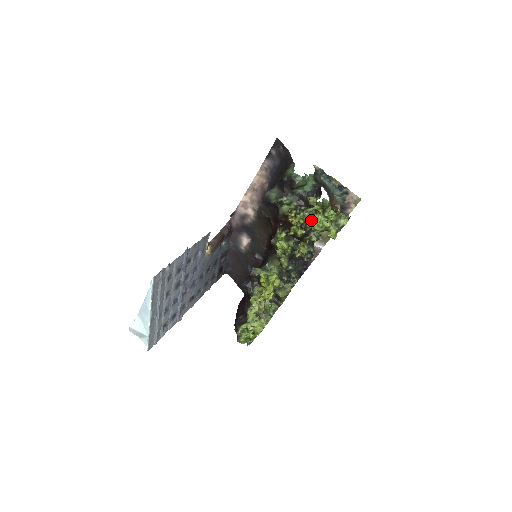
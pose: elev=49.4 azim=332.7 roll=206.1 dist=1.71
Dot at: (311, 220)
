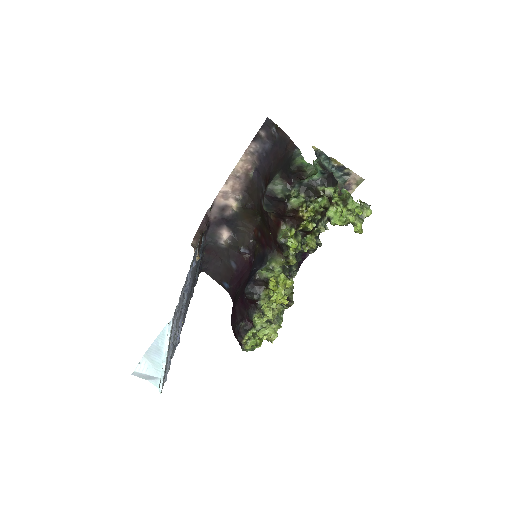
Dot at: (328, 214)
